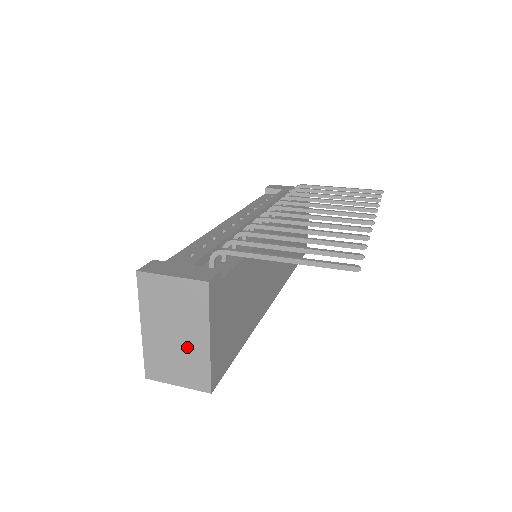
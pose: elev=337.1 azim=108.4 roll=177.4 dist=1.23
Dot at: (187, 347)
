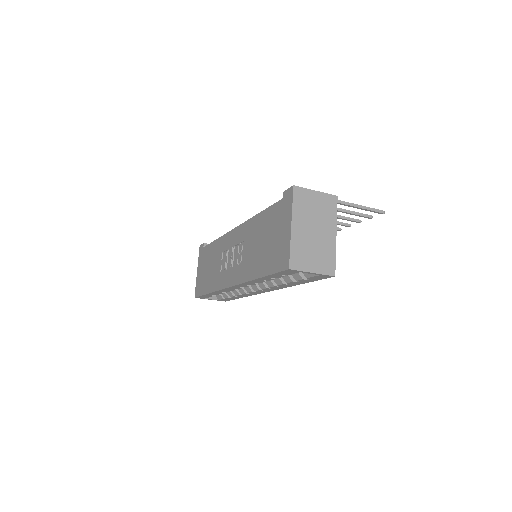
Dot at: (322, 241)
